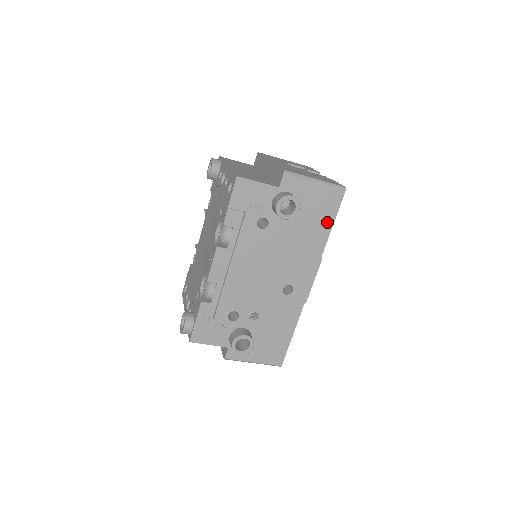
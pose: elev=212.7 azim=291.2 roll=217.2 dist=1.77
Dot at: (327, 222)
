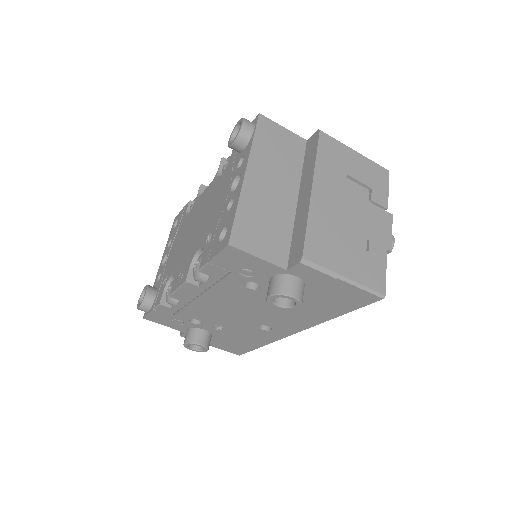
Dot at: (340, 309)
